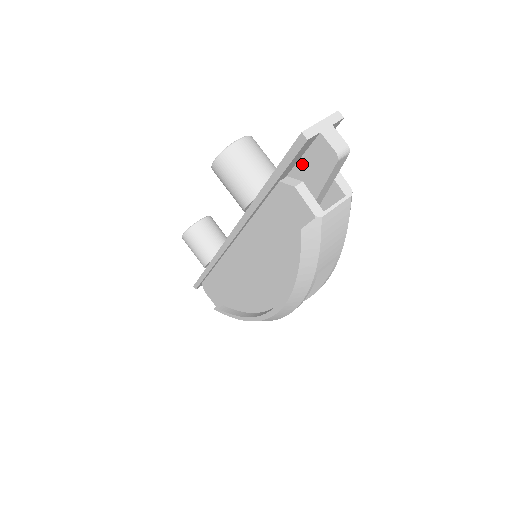
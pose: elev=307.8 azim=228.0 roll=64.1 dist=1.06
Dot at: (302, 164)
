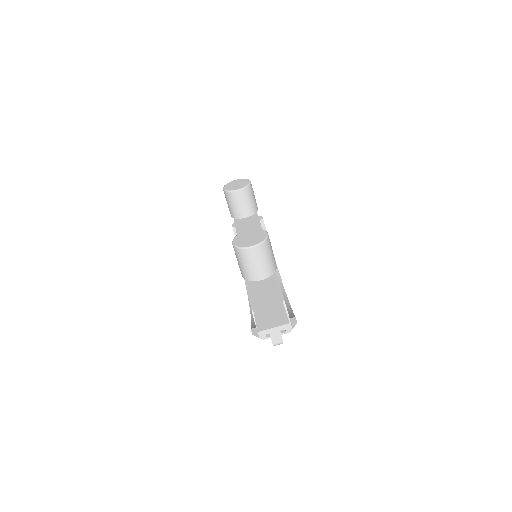
Dot at: occluded
